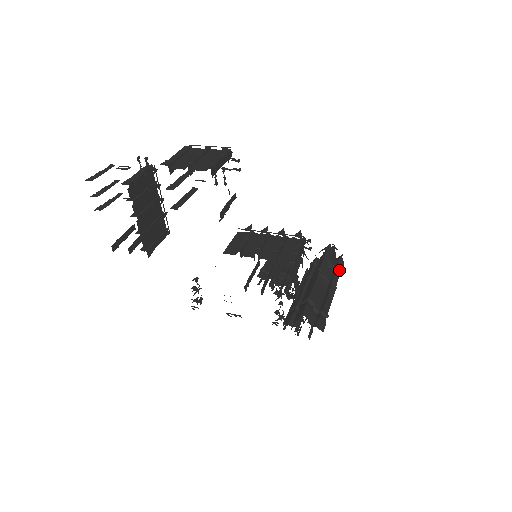
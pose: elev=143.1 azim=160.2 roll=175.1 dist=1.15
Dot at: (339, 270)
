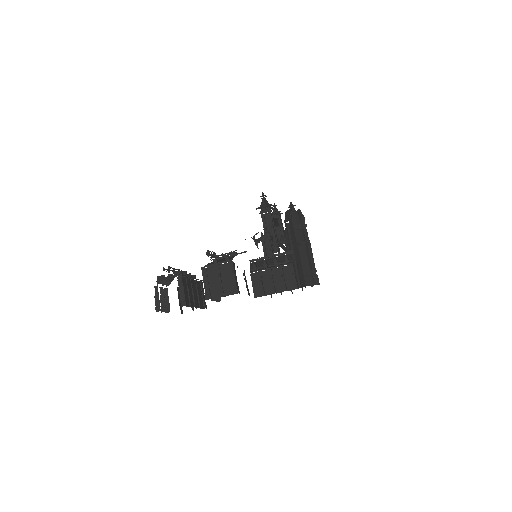
Dot at: (305, 227)
